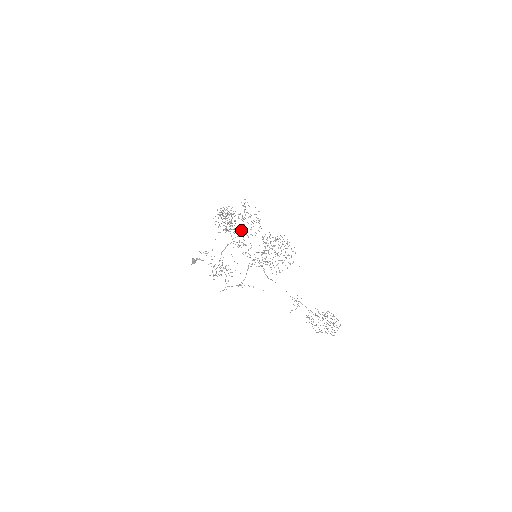
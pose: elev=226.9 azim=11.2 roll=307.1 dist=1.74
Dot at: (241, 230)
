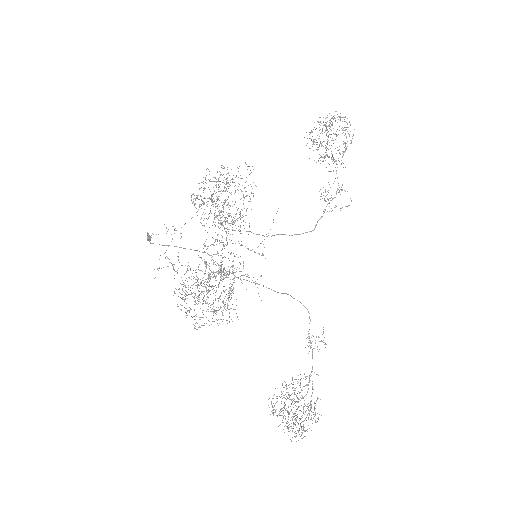
Dot at: (230, 213)
